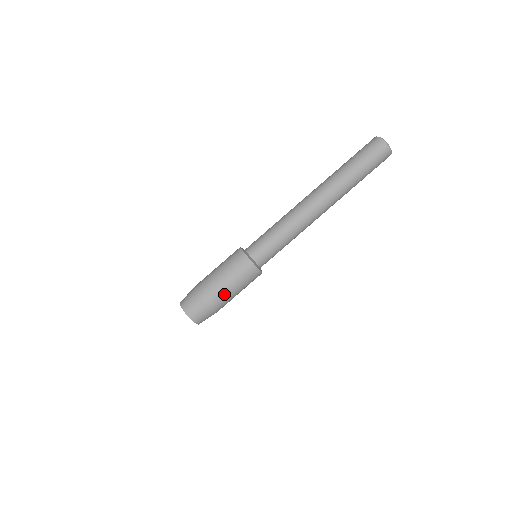
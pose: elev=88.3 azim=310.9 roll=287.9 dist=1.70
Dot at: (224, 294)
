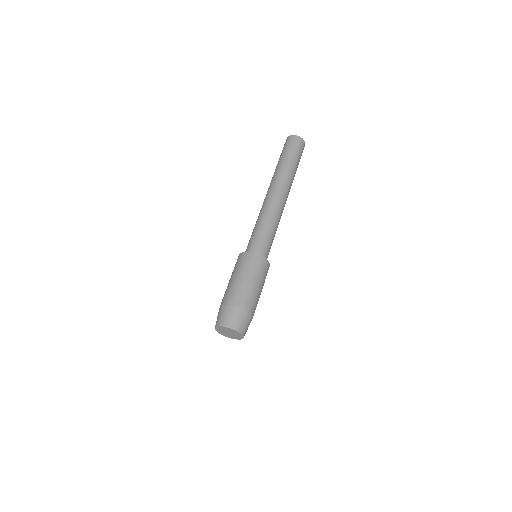
Dot at: (246, 290)
